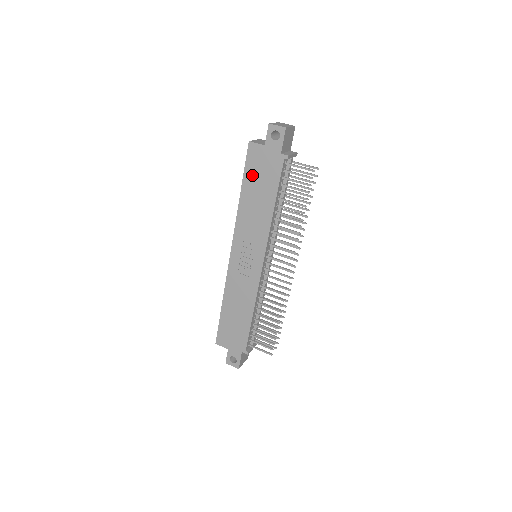
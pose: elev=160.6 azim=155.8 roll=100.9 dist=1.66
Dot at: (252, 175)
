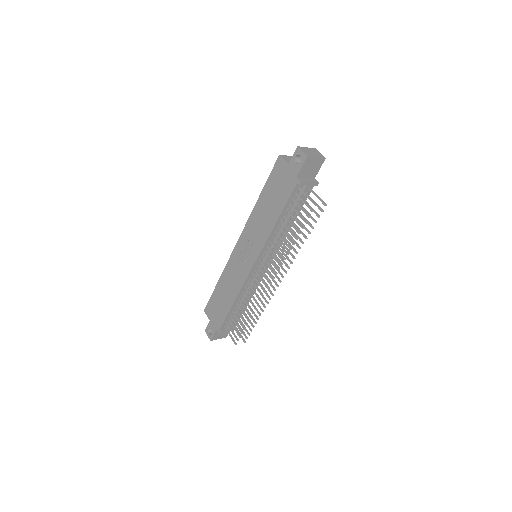
Dot at: (272, 185)
